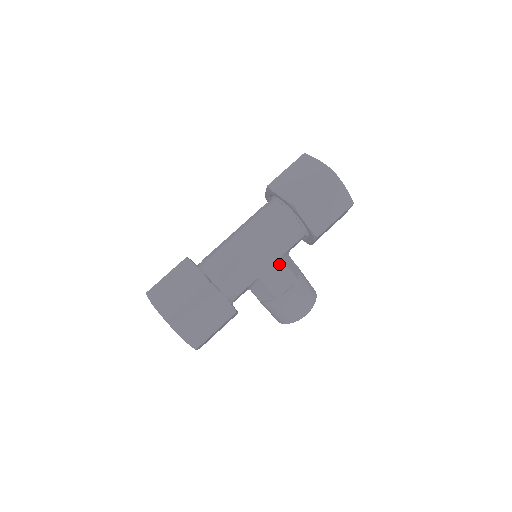
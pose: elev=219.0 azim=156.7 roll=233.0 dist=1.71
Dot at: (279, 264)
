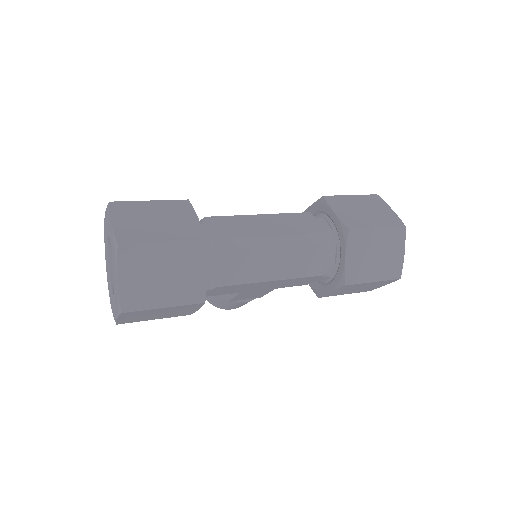
Dot at: (267, 290)
